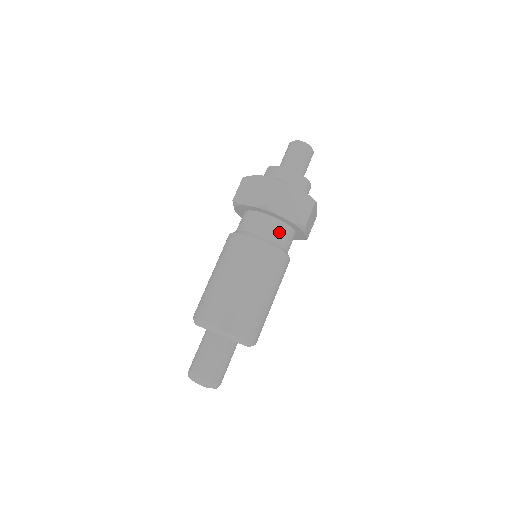
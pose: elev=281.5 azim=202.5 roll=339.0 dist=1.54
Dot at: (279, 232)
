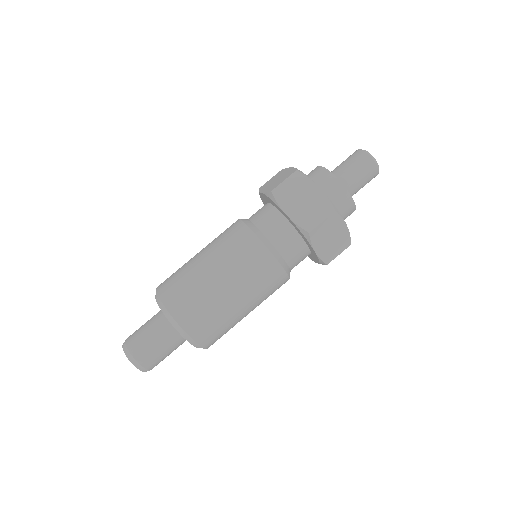
Dot at: (279, 231)
